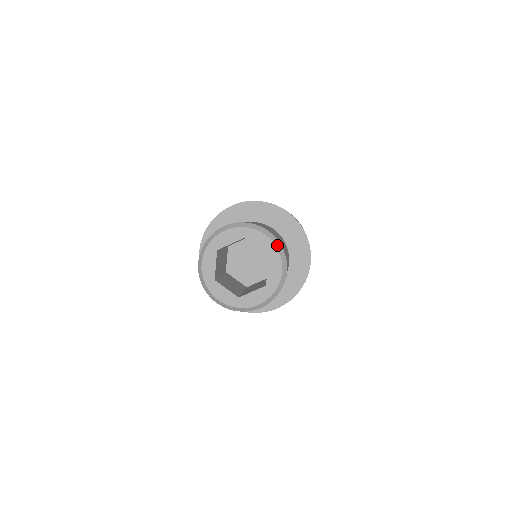
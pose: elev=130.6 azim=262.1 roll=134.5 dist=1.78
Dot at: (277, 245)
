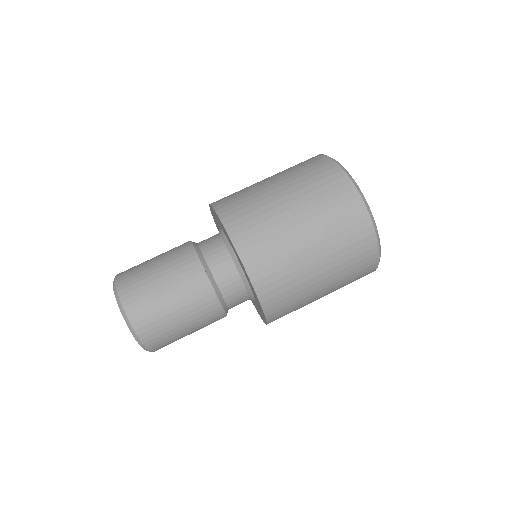
Dot at: (140, 343)
